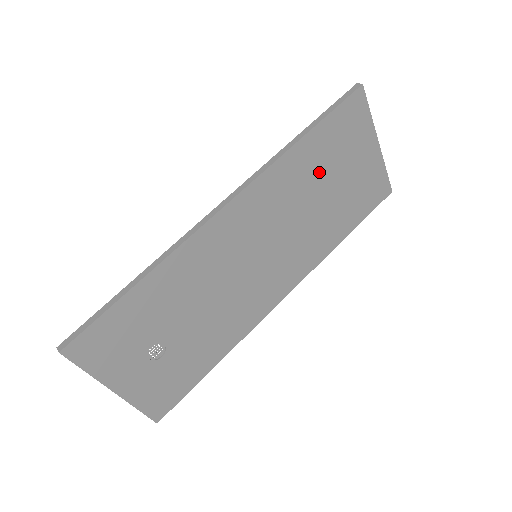
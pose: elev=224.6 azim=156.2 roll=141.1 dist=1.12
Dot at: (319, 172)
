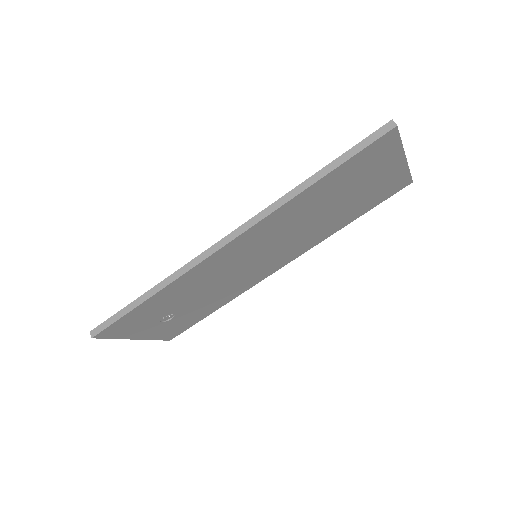
Dot at: (329, 197)
